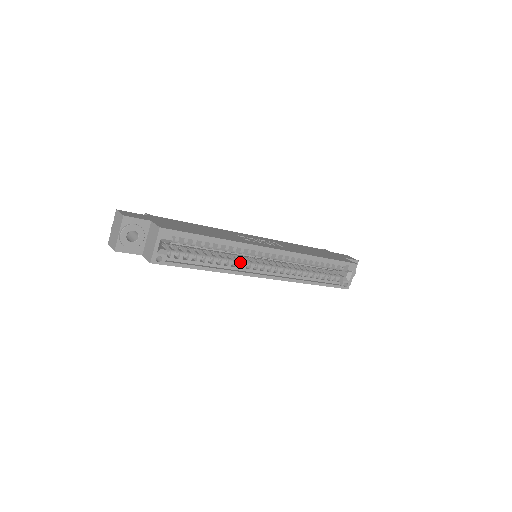
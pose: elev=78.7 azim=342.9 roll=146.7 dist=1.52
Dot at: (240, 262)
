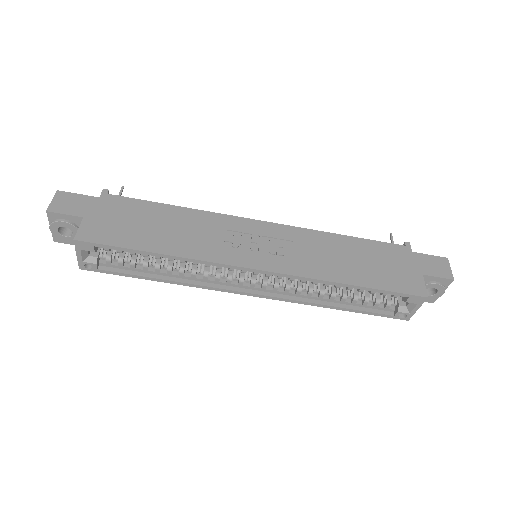
Dot at: (210, 274)
